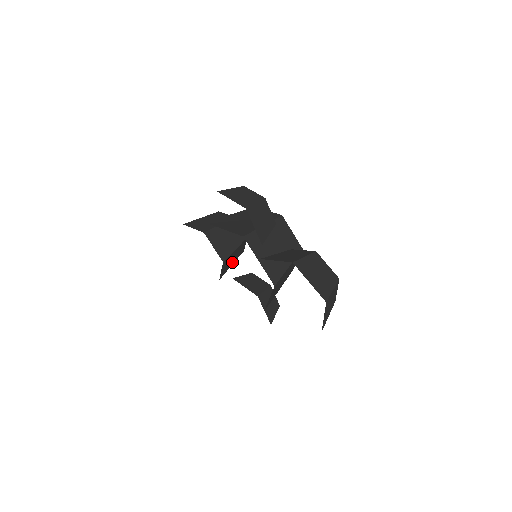
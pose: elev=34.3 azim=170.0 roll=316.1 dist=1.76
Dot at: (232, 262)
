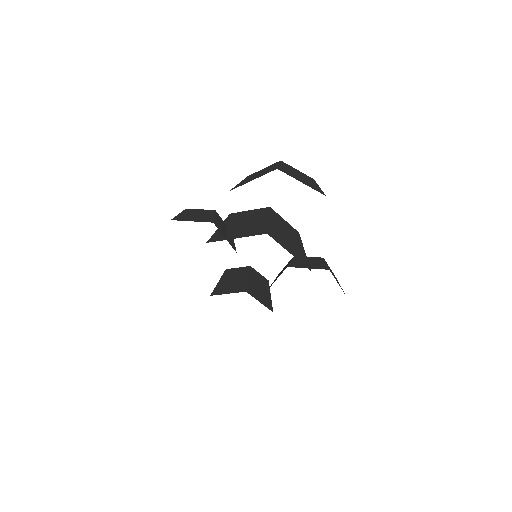
Dot at: (266, 293)
